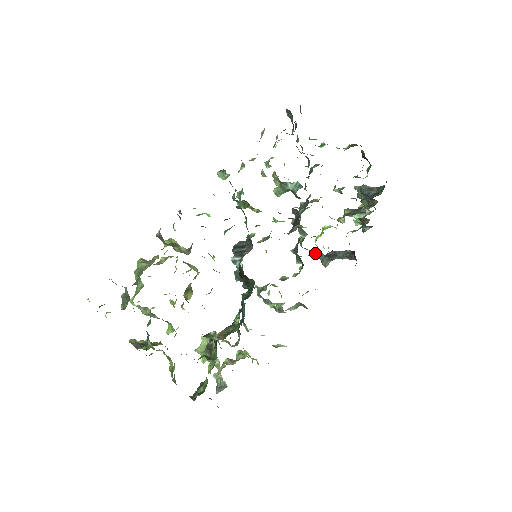
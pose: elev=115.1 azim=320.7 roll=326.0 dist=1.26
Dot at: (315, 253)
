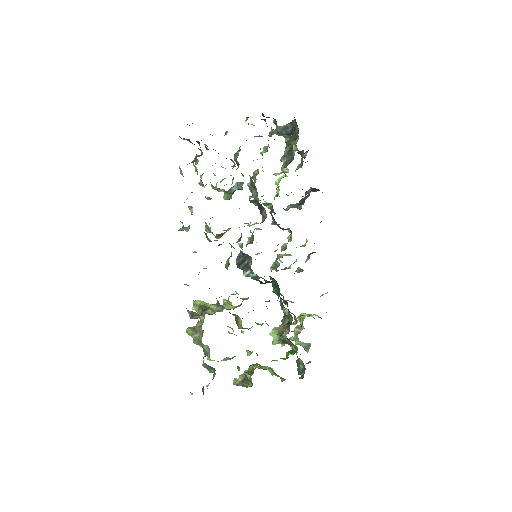
Dot at: (287, 208)
